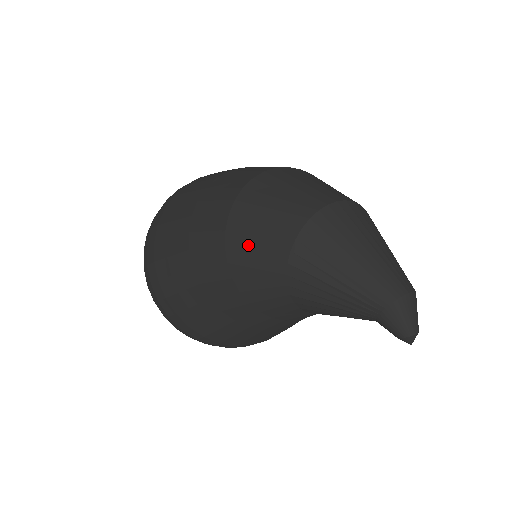
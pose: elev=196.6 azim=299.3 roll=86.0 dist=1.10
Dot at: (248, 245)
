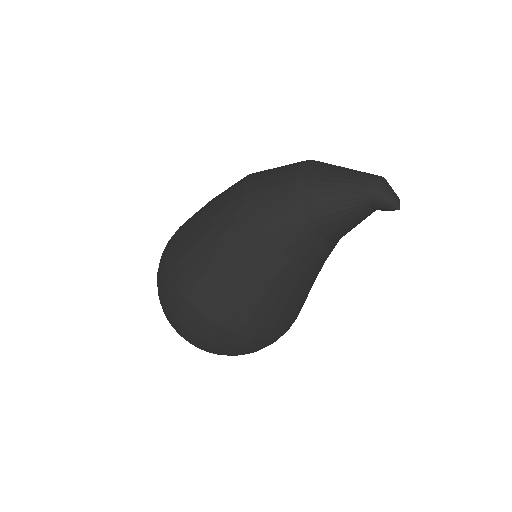
Dot at: (263, 193)
